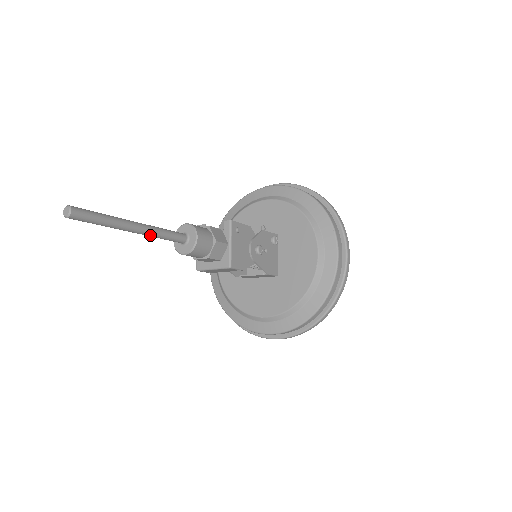
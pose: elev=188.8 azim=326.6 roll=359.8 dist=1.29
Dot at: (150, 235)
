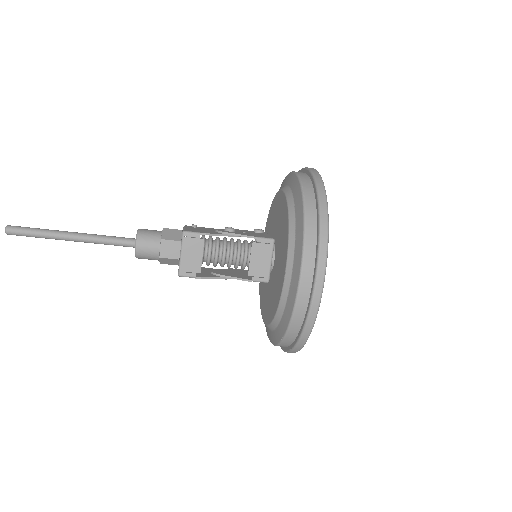
Dot at: (90, 238)
